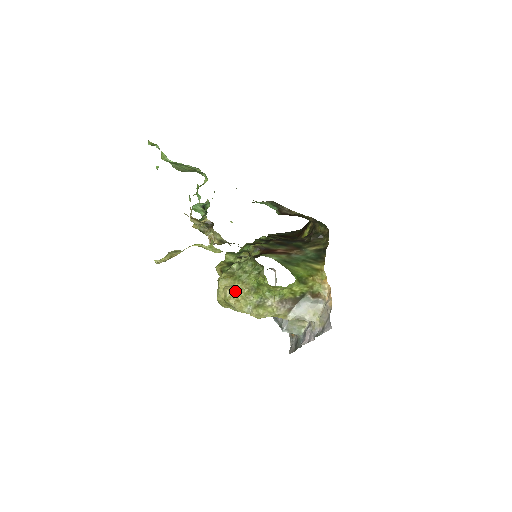
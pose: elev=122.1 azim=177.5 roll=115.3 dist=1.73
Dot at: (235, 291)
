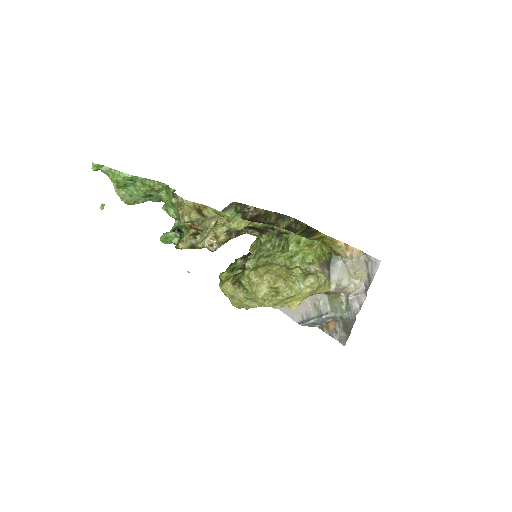
Dot at: (275, 273)
